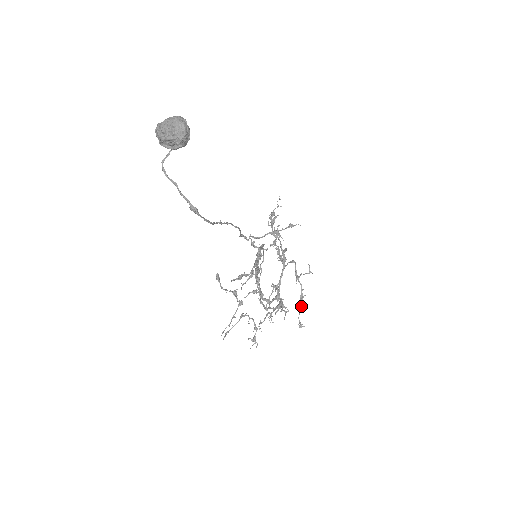
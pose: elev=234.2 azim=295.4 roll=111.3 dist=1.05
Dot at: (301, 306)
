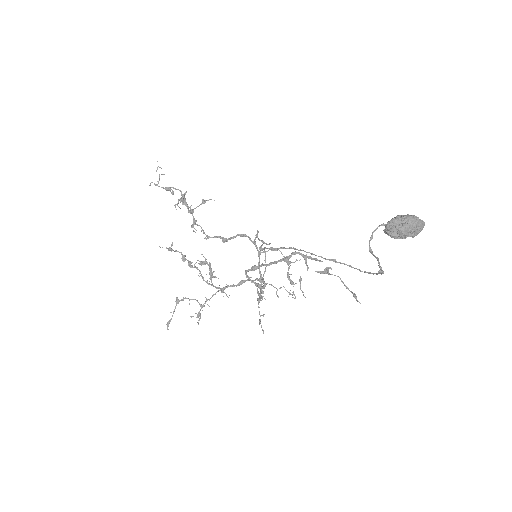
Dot at: (293, 282)
